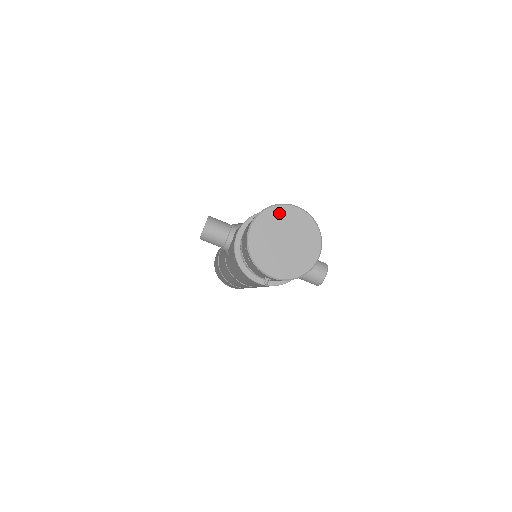
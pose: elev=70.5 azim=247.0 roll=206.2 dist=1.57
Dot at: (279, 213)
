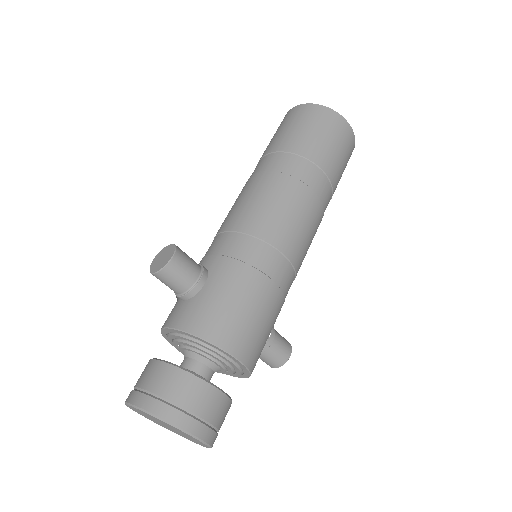
Dot at: (169, 425)
